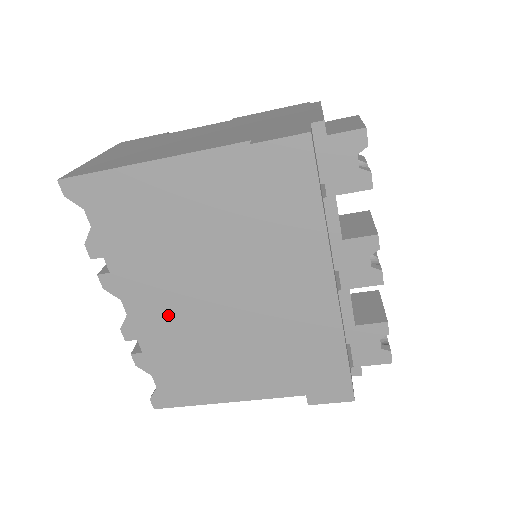
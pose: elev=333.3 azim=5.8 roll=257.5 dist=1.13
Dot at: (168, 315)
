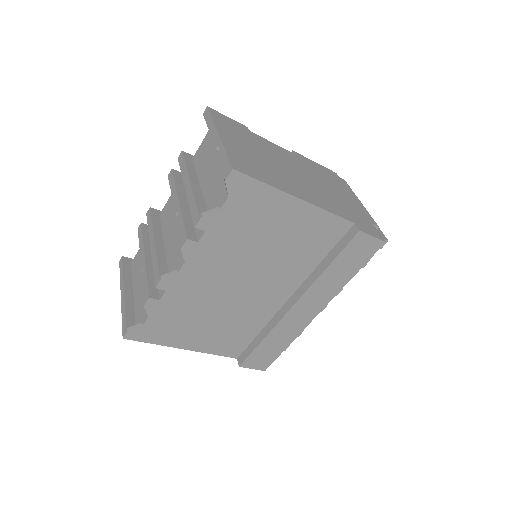
Dot at: (207, 285)
